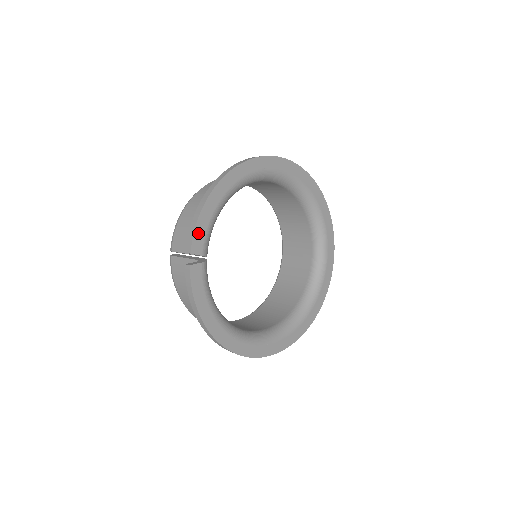
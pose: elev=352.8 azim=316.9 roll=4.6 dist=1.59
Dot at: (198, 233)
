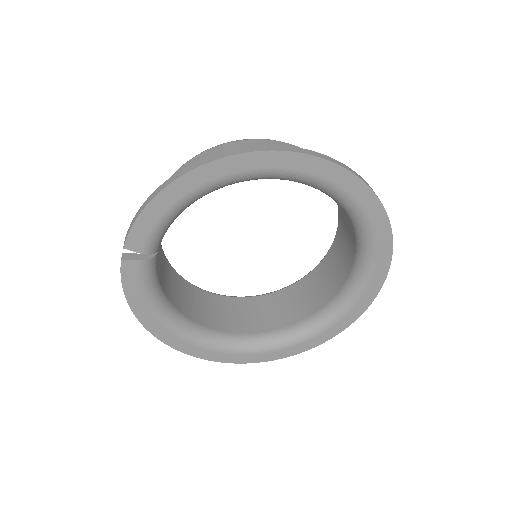
Dot at: (138, 229)
